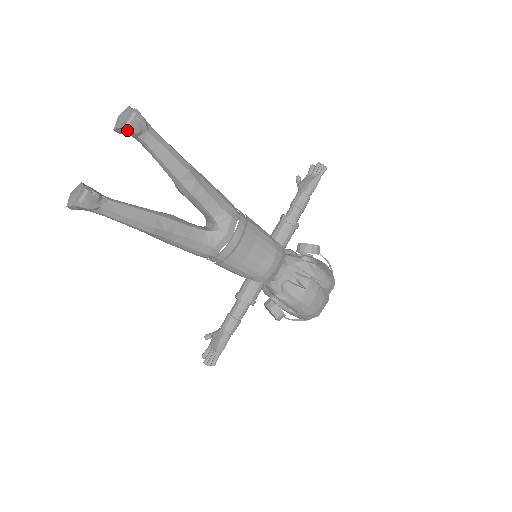
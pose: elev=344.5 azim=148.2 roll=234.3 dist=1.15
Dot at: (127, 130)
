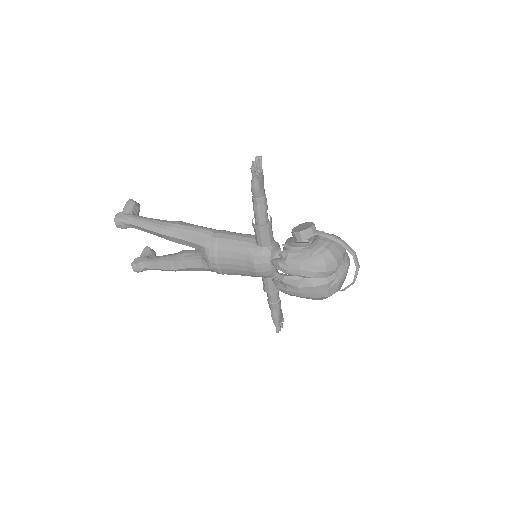
Dot at: (123, 227)
